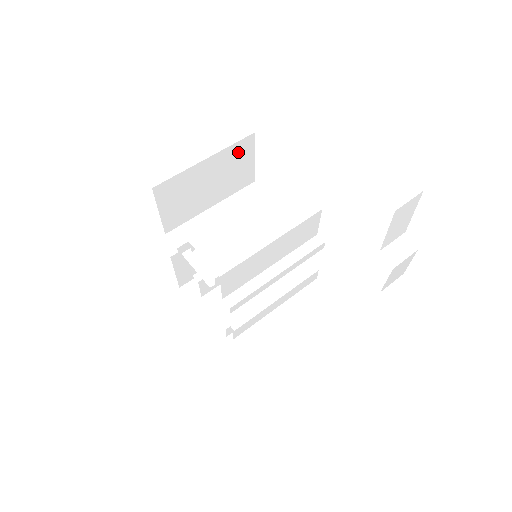
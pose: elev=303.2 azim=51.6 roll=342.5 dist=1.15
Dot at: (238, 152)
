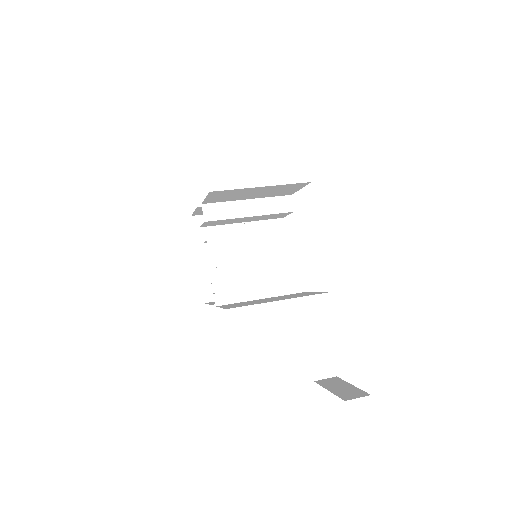
Dot at: (290, 186)
